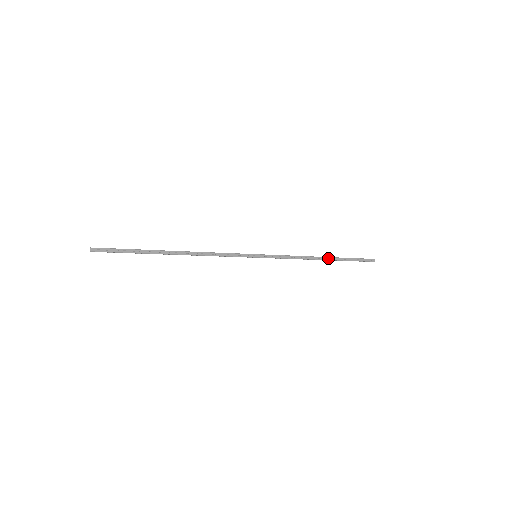
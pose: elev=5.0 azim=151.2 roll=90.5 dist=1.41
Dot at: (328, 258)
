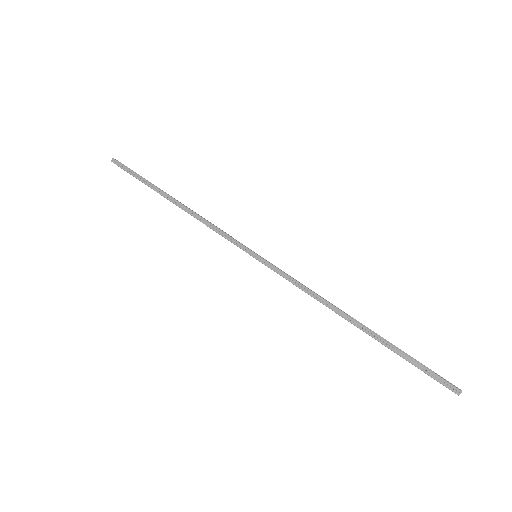
Dot at: (363, 327)
